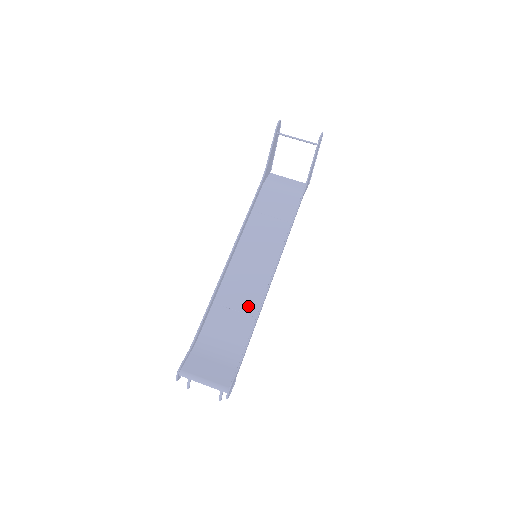
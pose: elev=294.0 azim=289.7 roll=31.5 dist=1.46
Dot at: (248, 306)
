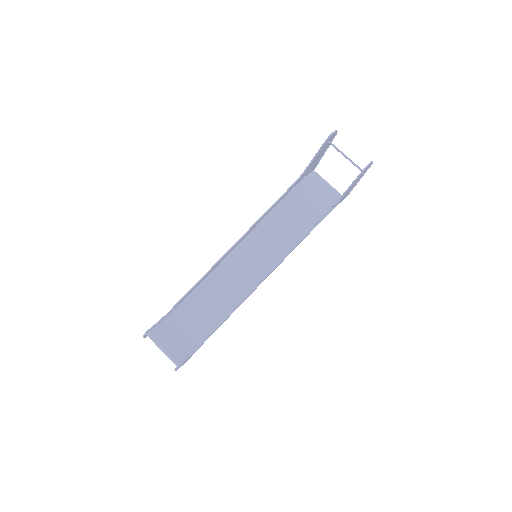
Dot at: (229, 298)
